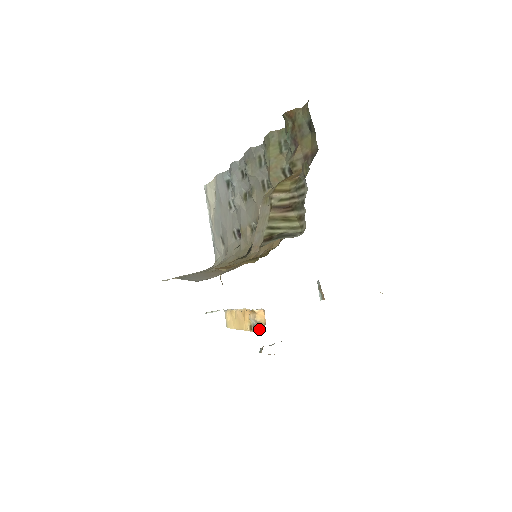
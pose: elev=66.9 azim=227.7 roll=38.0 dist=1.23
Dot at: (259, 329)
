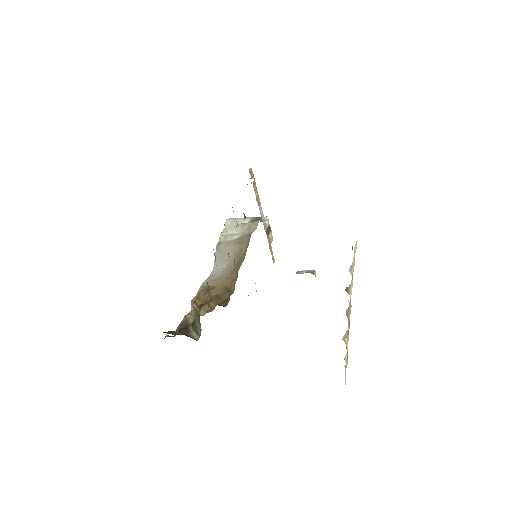
Dot at: occluded
